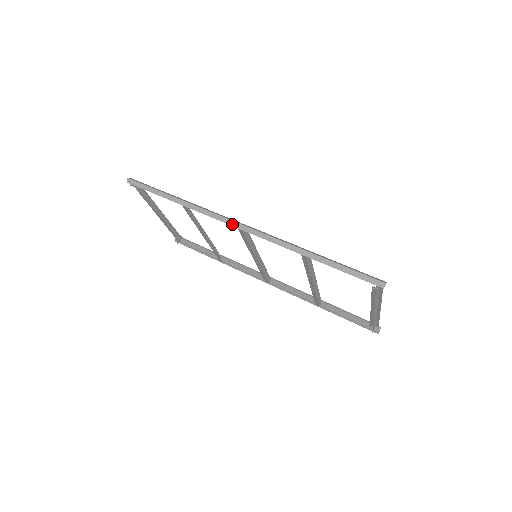
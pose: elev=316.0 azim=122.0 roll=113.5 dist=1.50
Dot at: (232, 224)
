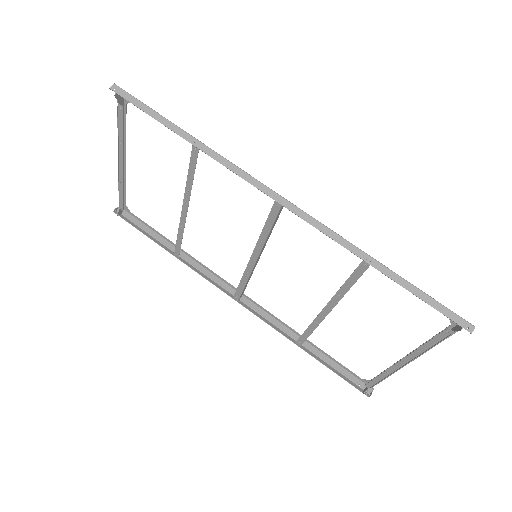
Dot at: (270, 194)
